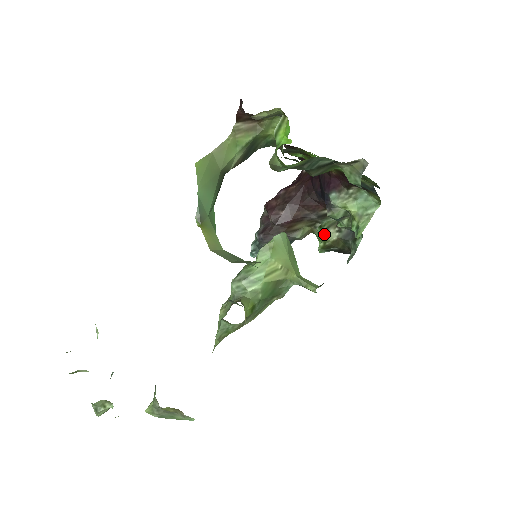
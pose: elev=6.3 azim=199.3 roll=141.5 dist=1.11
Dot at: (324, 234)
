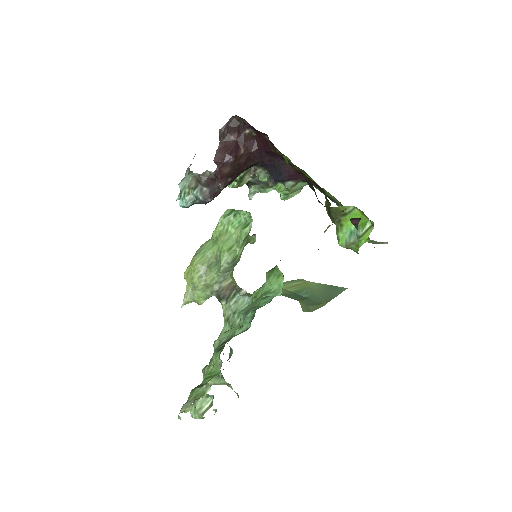
Dot at: (241, 179)
